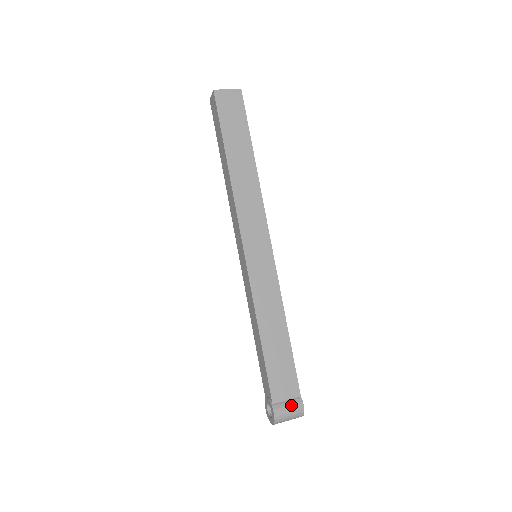
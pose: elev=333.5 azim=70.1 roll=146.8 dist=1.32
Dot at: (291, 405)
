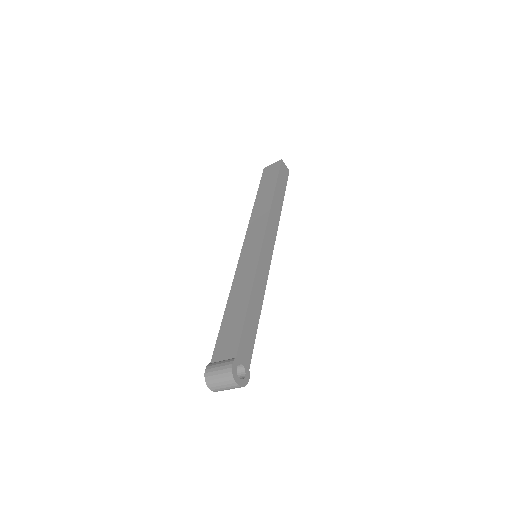
Dot at: (222, 363)
